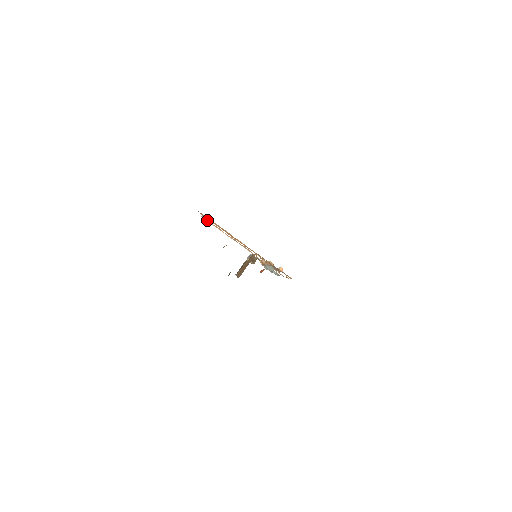
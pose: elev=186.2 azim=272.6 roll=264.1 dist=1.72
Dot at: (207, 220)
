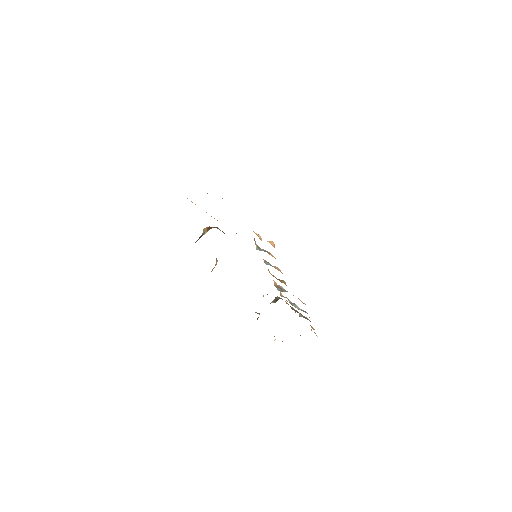
Dot at: occluded
